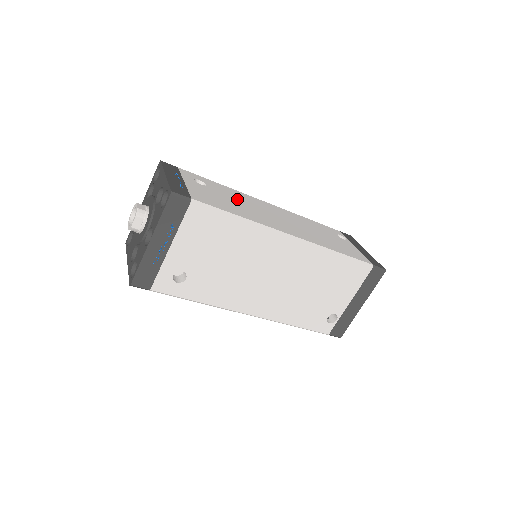
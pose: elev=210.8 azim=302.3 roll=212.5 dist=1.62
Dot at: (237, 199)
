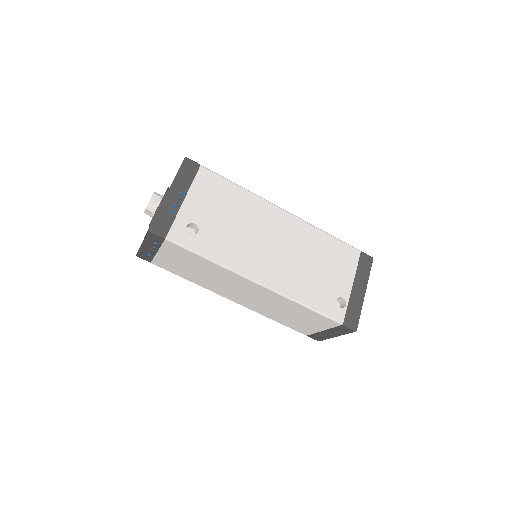
Dot at: occluded
